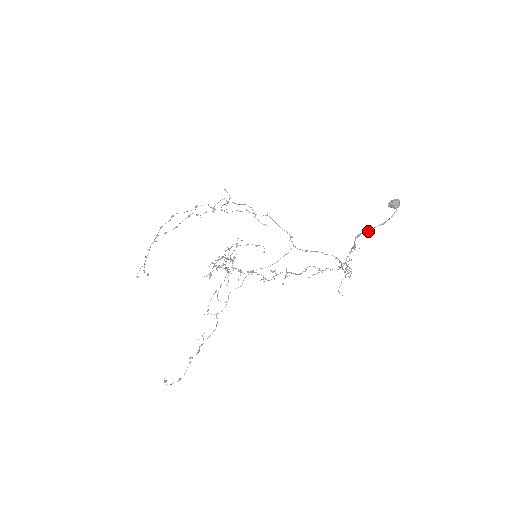
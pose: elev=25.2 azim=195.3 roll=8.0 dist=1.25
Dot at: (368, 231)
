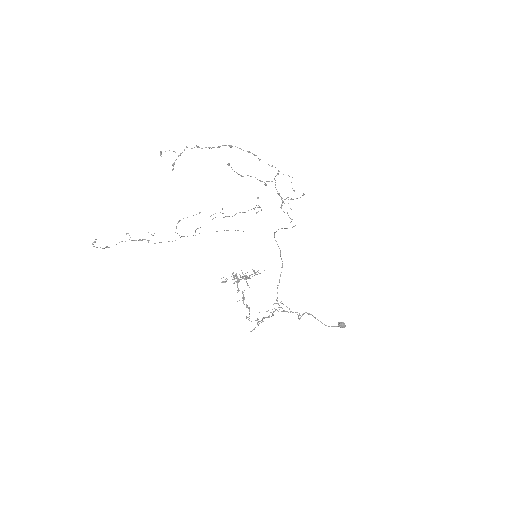
Dot at: (315, 318)
